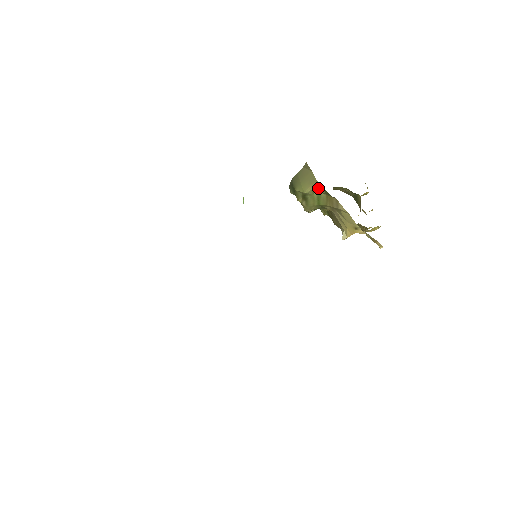
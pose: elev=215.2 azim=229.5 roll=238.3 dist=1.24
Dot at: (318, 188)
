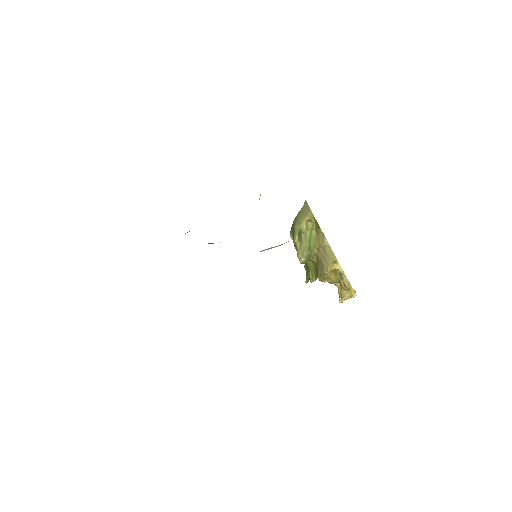
Dot at: (311, 217)
